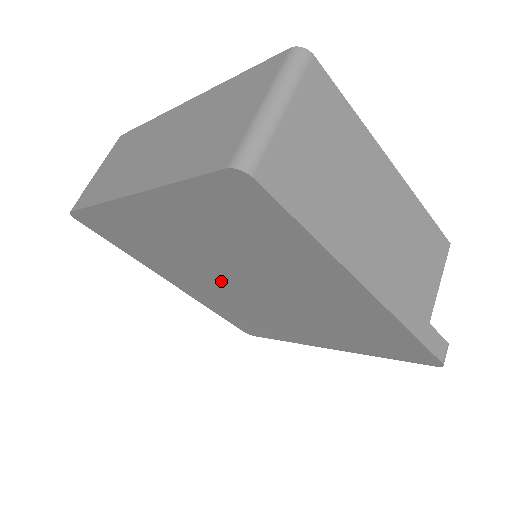
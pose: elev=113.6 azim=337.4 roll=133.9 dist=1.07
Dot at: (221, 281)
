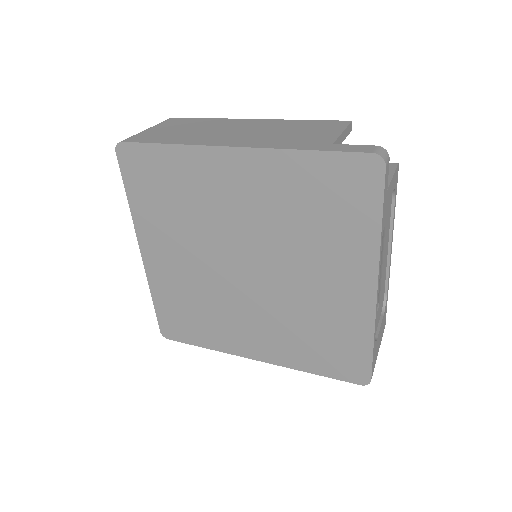
Dot at: (241, 289)
